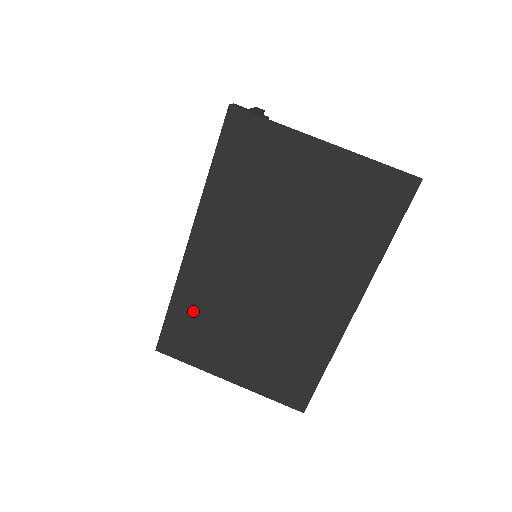
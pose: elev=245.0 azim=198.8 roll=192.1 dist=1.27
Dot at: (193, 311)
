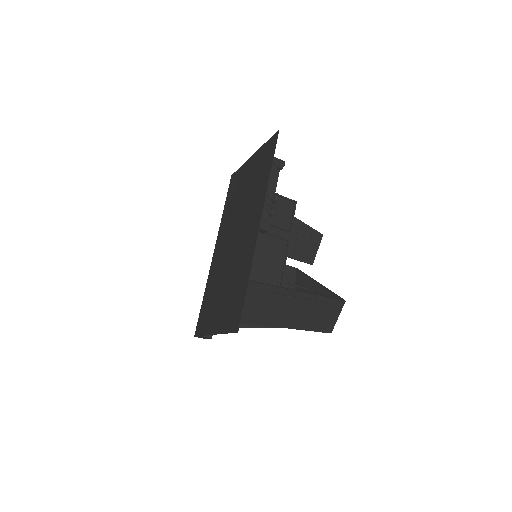
Dot at: (209, 292)
